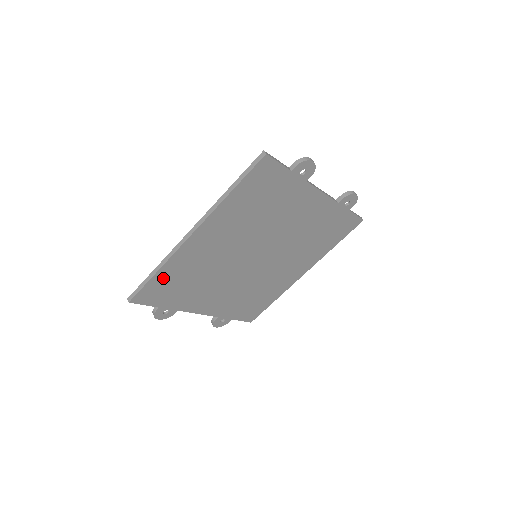
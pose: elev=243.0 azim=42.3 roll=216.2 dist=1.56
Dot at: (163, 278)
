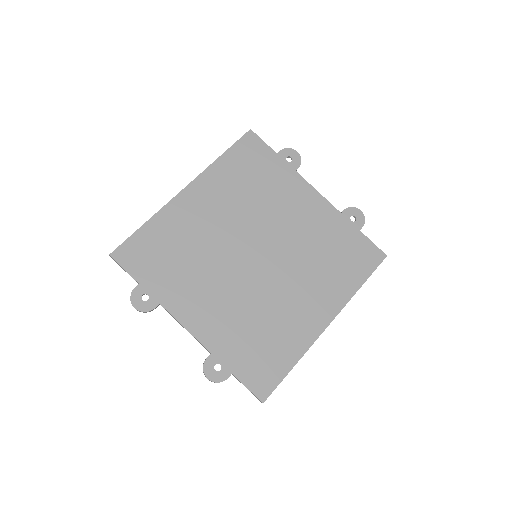
Dot at: (150, 235)
